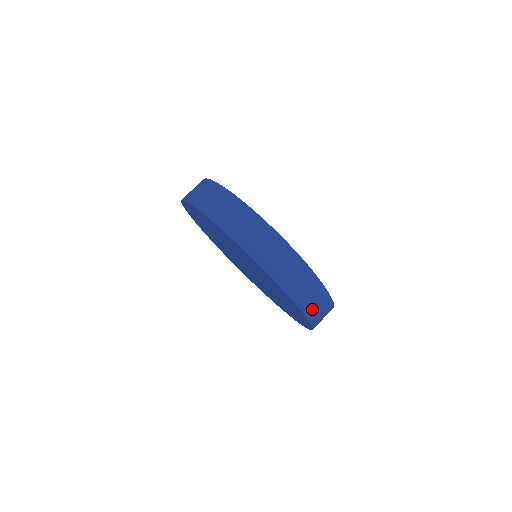
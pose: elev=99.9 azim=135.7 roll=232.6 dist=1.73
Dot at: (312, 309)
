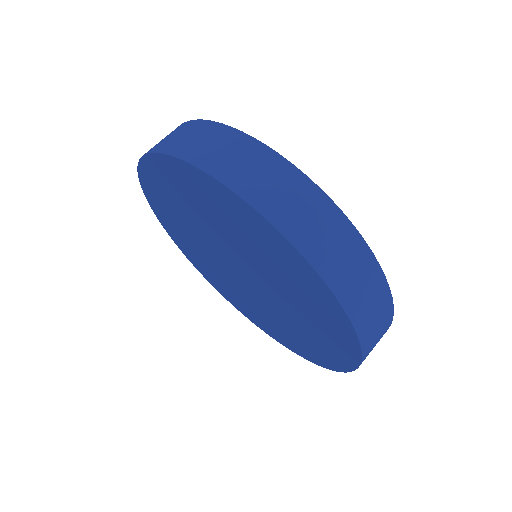
Dot at: (327, 257)
